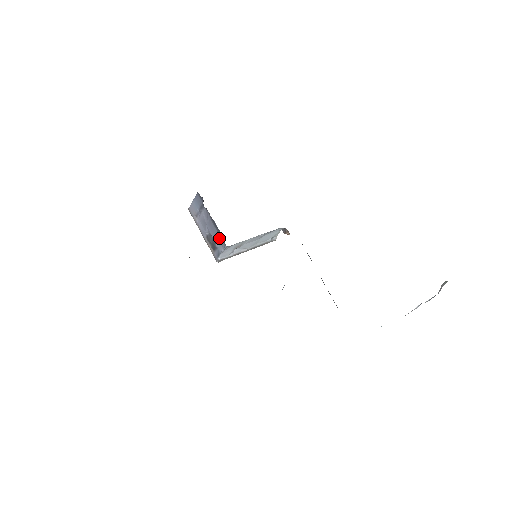
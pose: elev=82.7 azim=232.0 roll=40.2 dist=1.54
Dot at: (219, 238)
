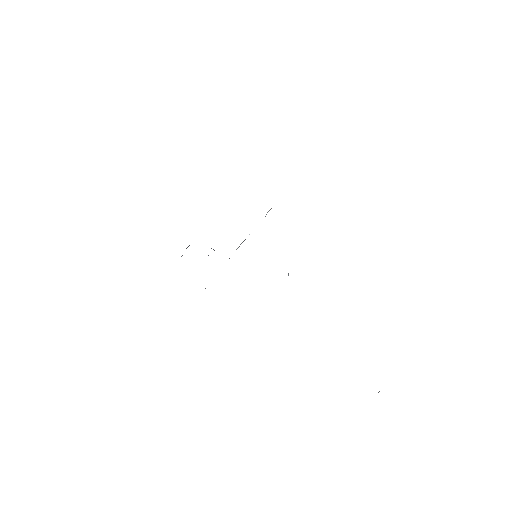
Dot at: occluded
